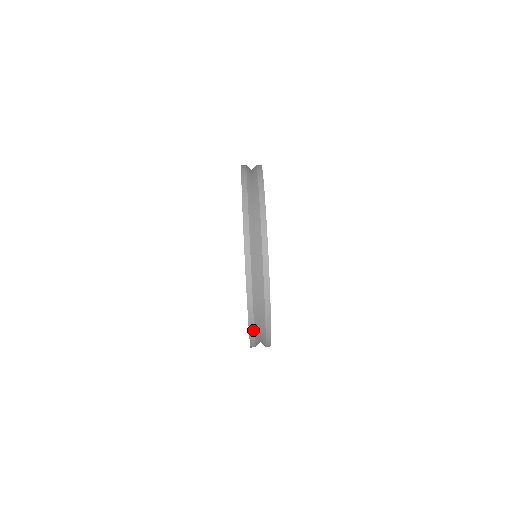
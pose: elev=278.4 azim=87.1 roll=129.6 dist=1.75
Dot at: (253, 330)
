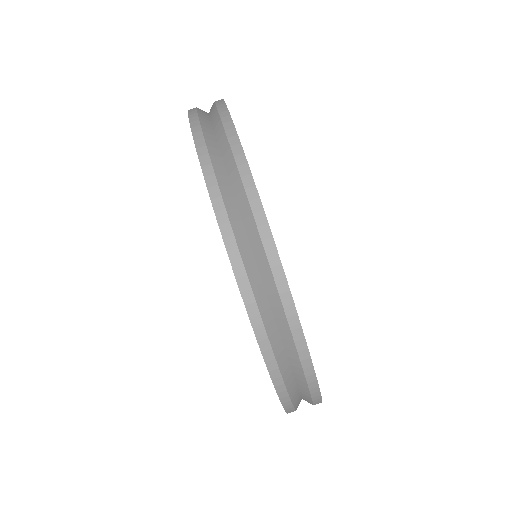
Dot at: (288, 400)
